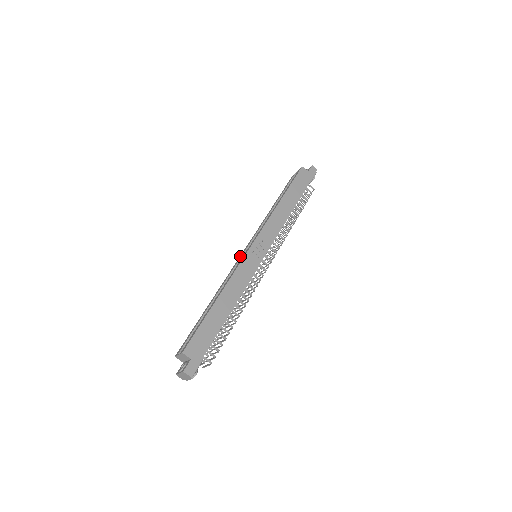
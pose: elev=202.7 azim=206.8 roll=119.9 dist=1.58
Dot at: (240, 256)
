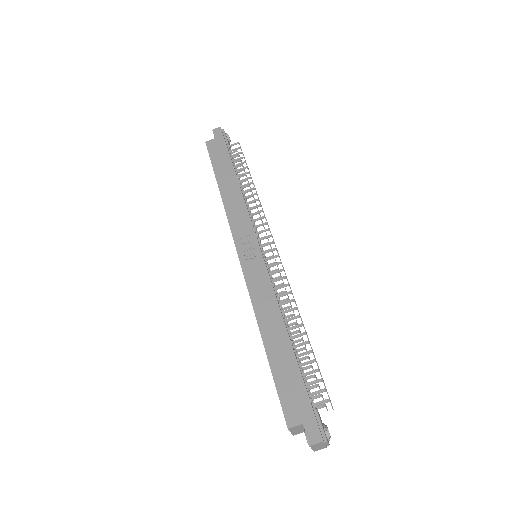
Dot at: occluded
